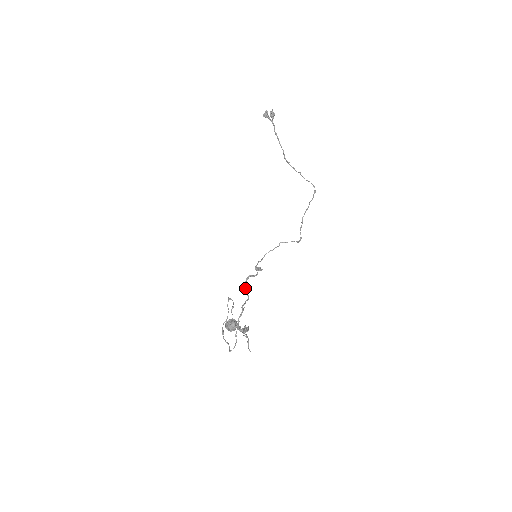
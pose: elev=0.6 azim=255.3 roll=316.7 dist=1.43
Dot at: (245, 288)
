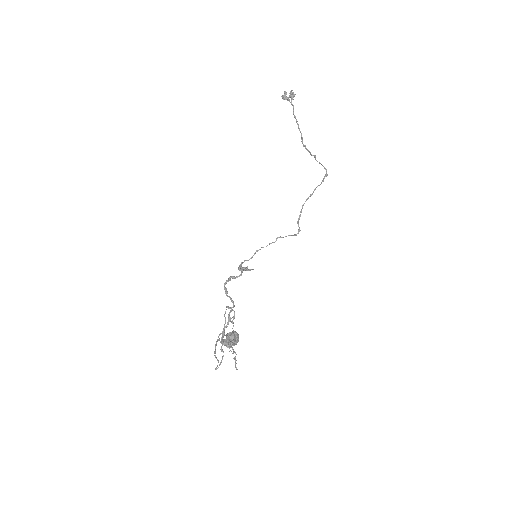
Dot at: (226, 292)
